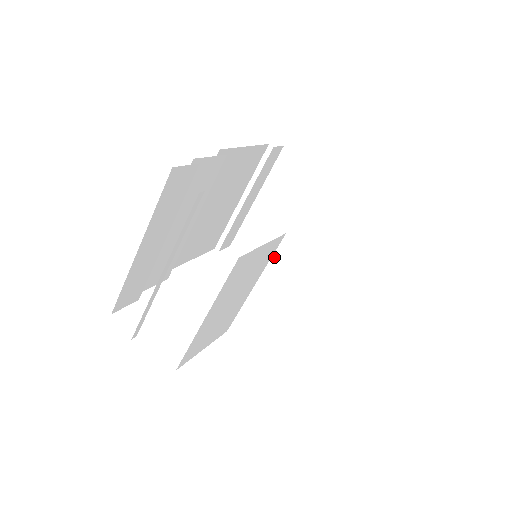
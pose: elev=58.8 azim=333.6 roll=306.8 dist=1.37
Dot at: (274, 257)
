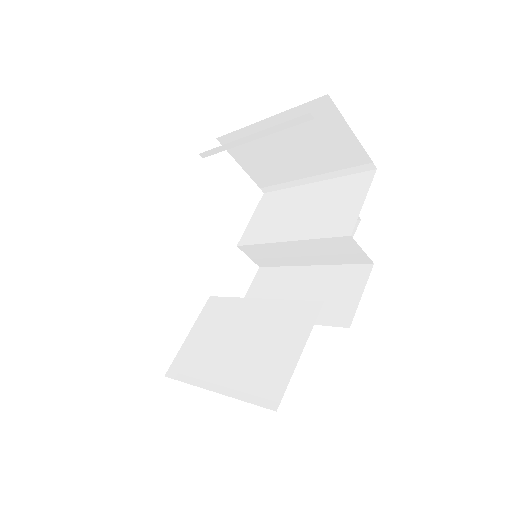
Dot at: (278, 301)
